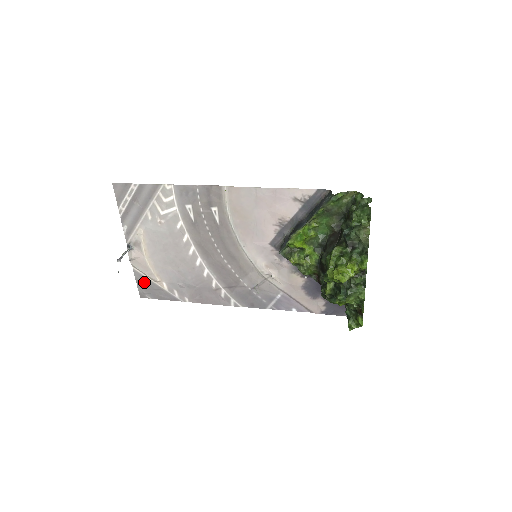
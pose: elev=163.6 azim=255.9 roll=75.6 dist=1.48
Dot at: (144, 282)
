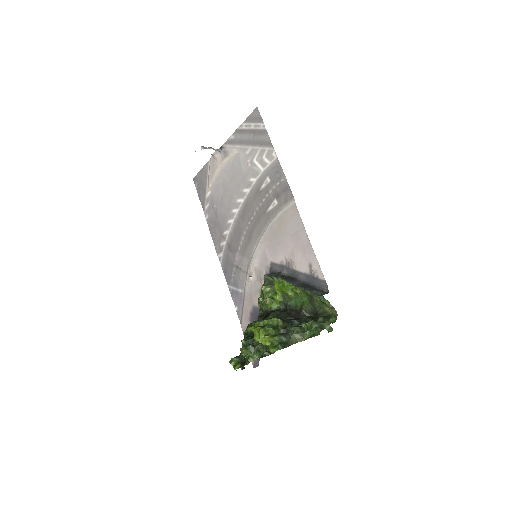
Dot at: (204, 175)
